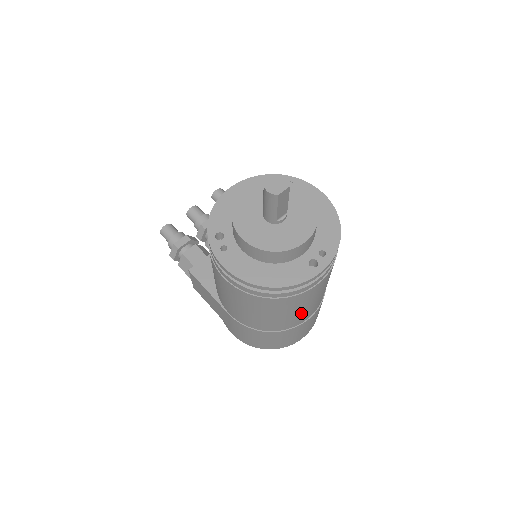
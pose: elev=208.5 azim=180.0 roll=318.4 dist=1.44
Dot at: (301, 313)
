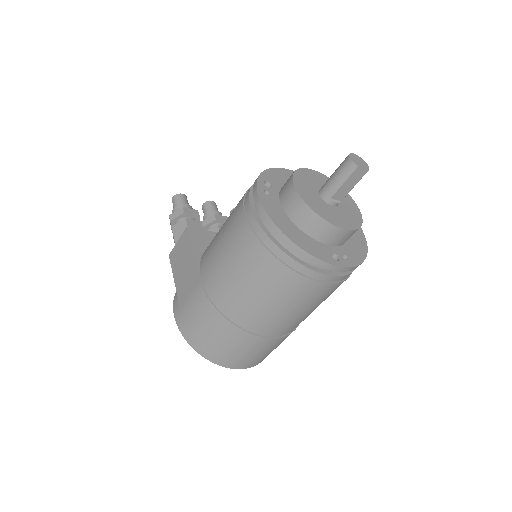
Dot at: (276, 315)
